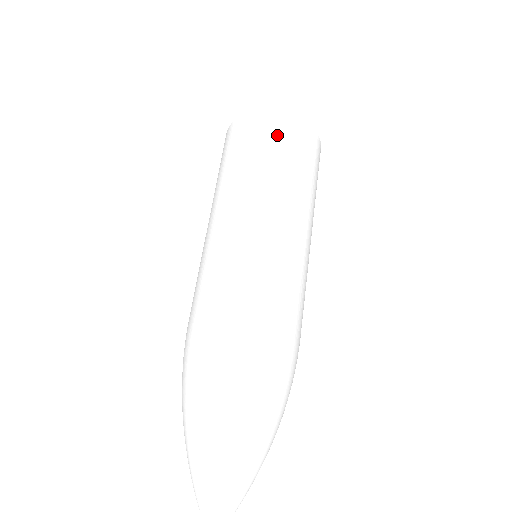
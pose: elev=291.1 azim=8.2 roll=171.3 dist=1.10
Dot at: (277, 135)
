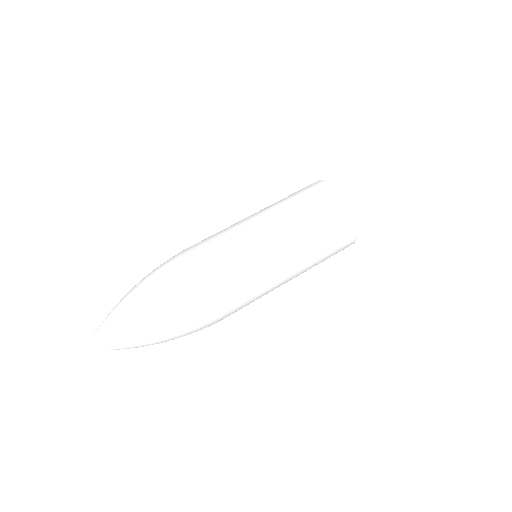
Dot at: (337, 220)
